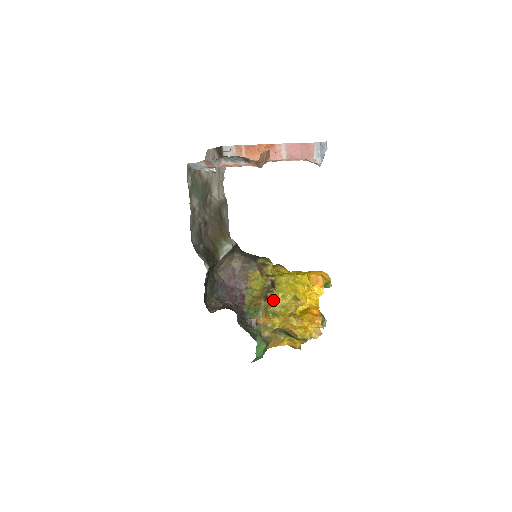
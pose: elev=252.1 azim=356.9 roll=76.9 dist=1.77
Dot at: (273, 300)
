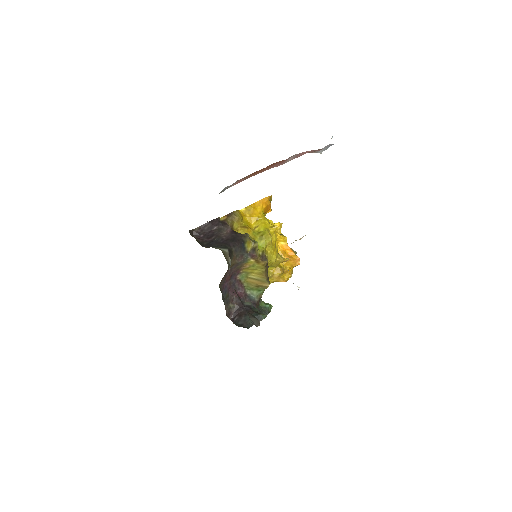
Dot at: occluded
